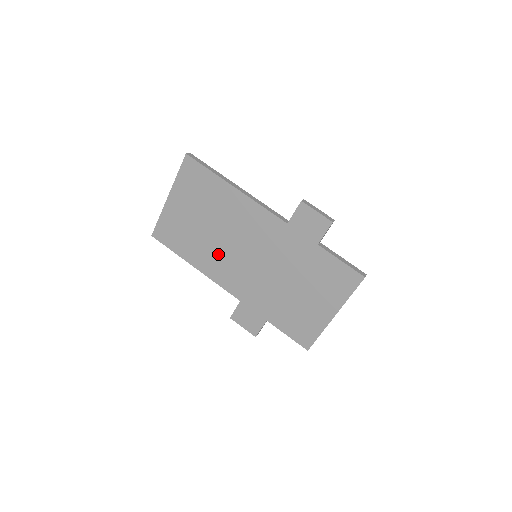
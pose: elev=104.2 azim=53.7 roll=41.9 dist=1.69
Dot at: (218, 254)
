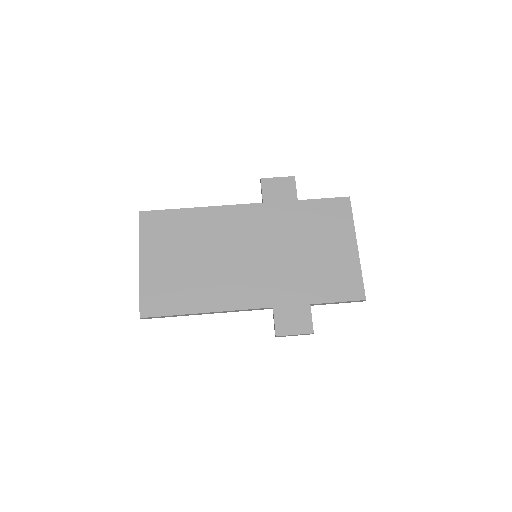
Dot at: (221, 278)
